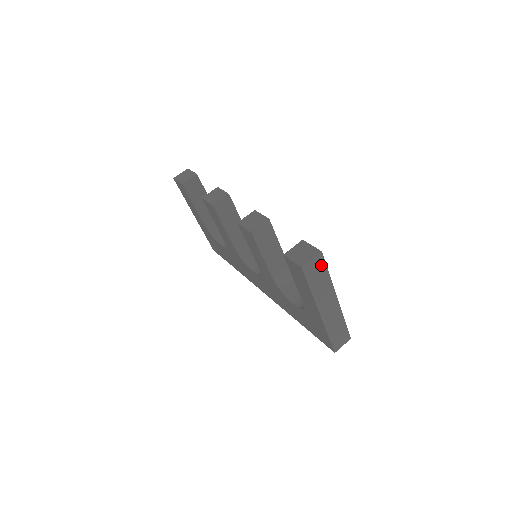
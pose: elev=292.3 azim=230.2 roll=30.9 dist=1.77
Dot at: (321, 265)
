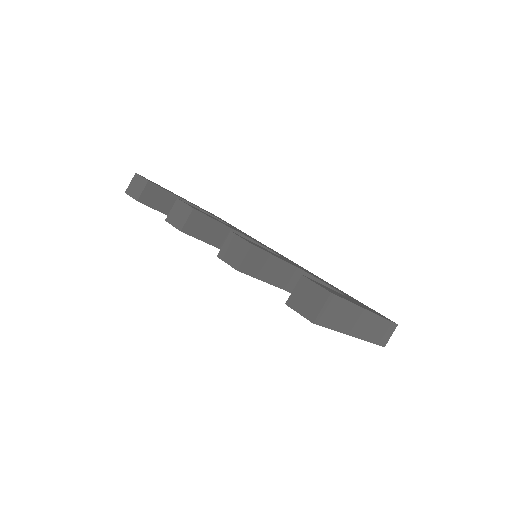
Dot at: (336, 303)
